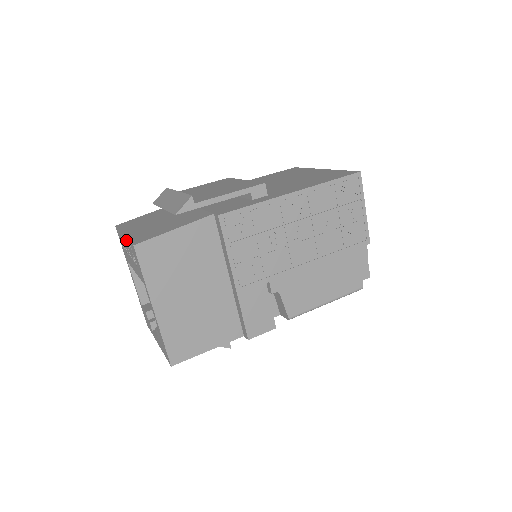
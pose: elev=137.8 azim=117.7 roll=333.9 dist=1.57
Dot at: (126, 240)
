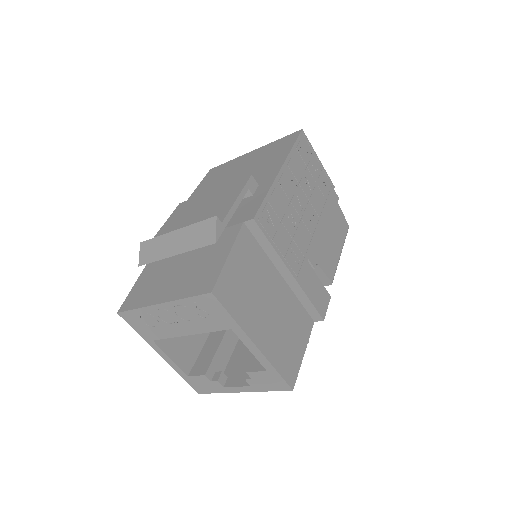
Dot at: (173, 304)
